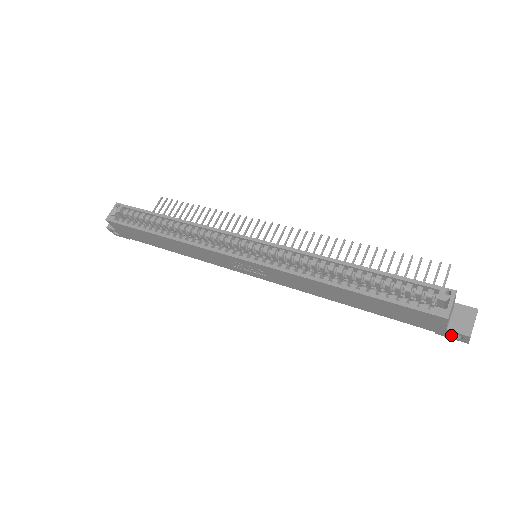
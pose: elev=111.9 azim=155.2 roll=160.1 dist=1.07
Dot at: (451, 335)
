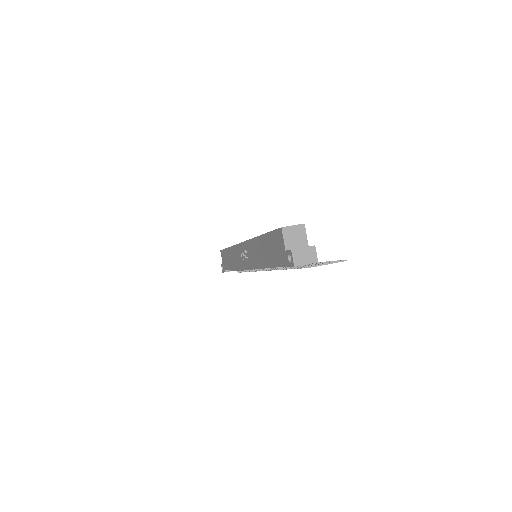
Dot at: (288, 259)
